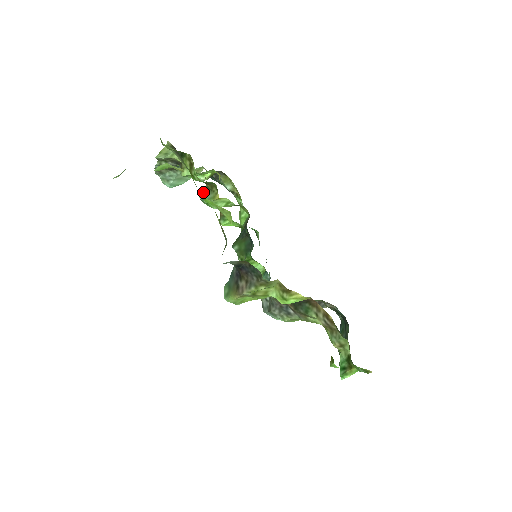
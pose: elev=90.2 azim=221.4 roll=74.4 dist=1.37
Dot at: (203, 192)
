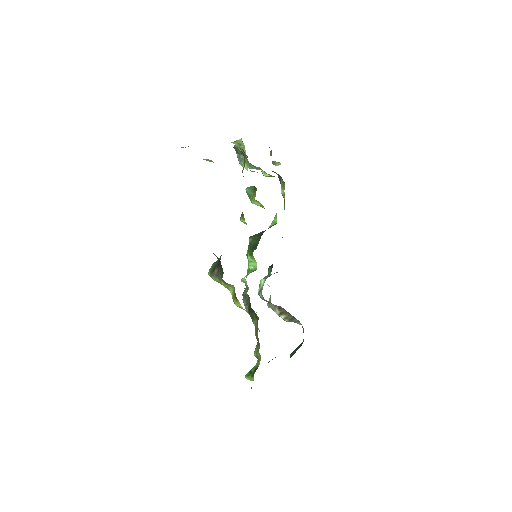
Dot at: (250, 187)
